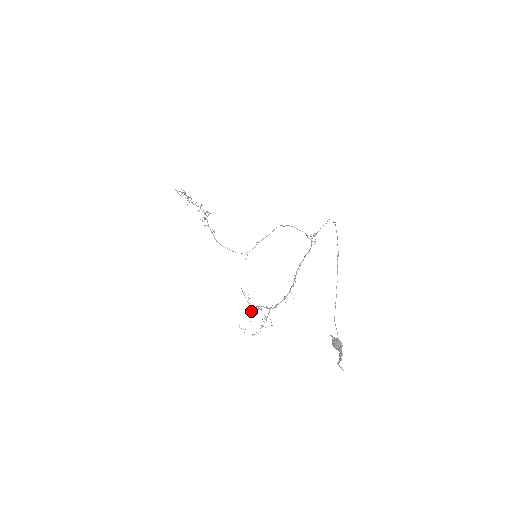
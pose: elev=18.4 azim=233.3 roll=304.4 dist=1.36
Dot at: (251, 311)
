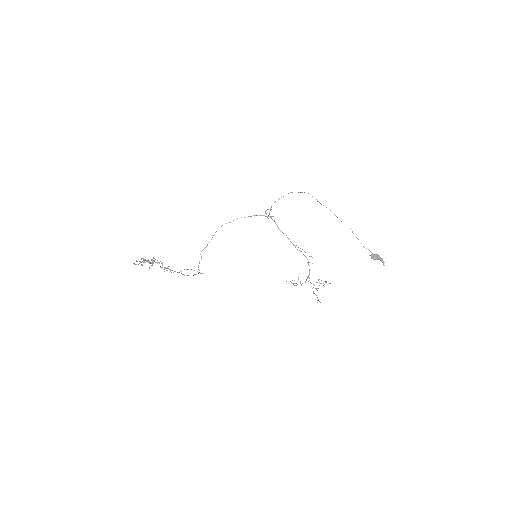
Dot at: (313, 287)
